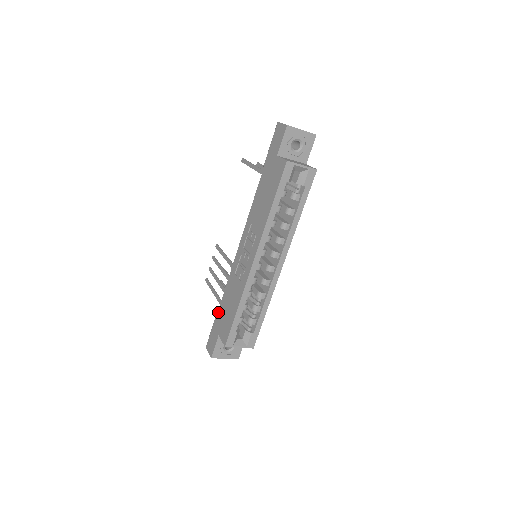
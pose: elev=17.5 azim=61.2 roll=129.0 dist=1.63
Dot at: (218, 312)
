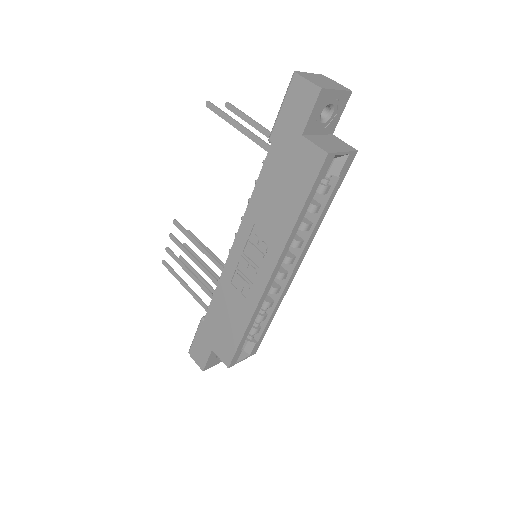
Dot at: (205, 321)
